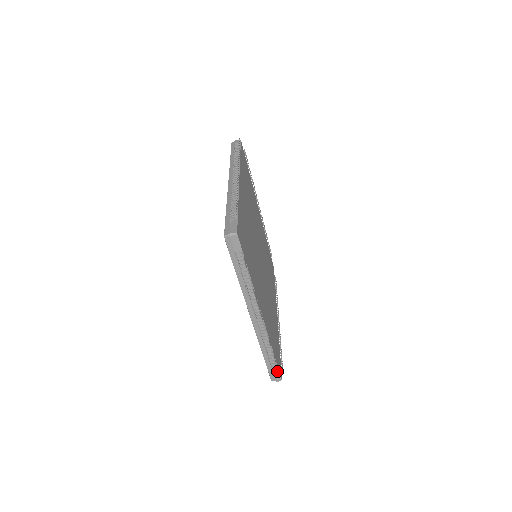
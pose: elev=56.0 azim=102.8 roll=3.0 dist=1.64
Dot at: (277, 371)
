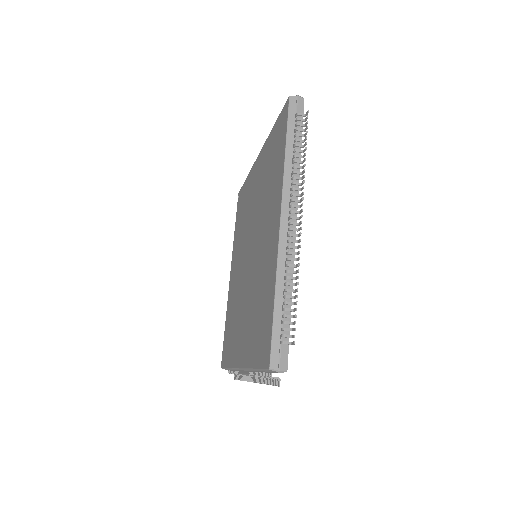
Dot at: (234, 374)
